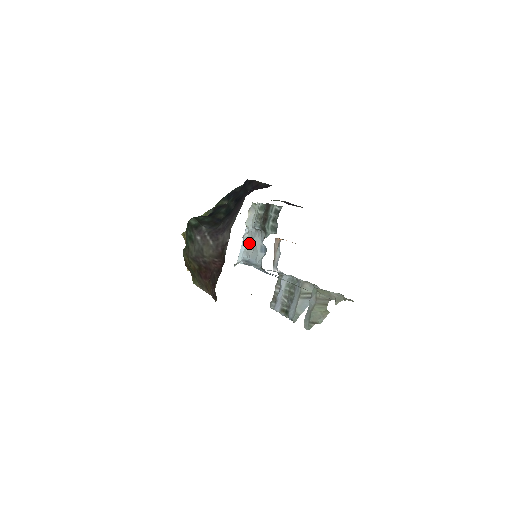
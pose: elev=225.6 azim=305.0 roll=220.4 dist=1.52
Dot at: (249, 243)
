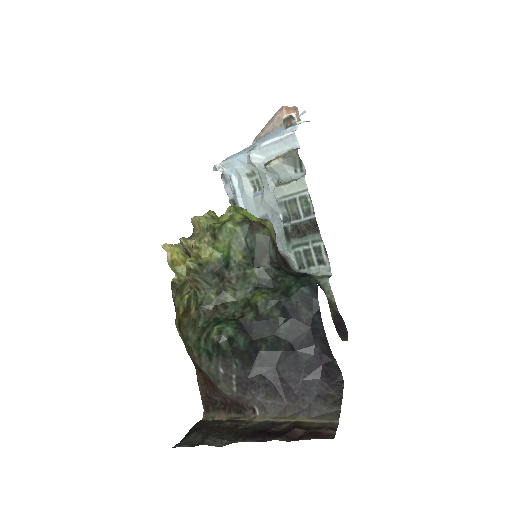
Dot at: (252, 172)
